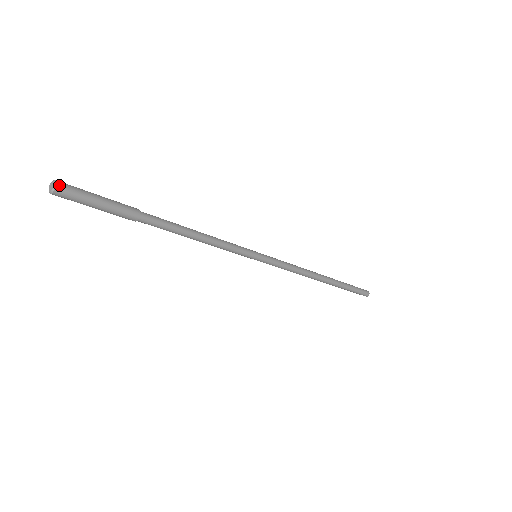
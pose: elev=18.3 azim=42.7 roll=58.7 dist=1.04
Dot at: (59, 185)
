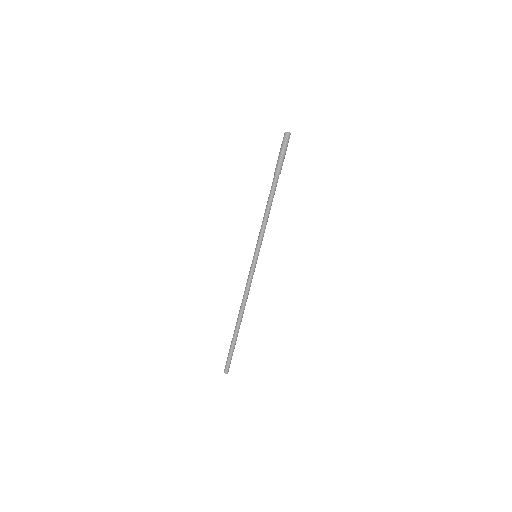
Dot at: occluded
